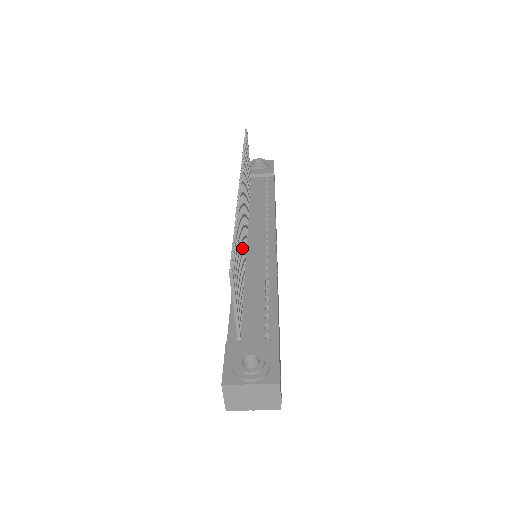
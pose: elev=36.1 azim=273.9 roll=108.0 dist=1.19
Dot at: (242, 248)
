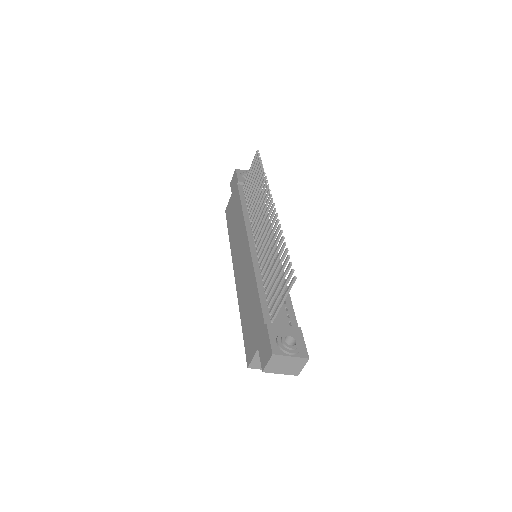
Dot at: occluded
